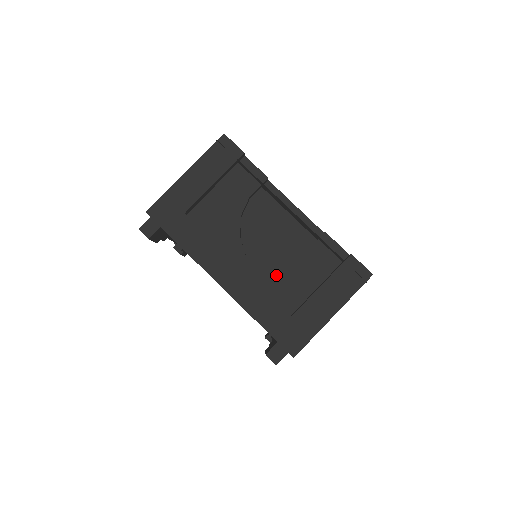
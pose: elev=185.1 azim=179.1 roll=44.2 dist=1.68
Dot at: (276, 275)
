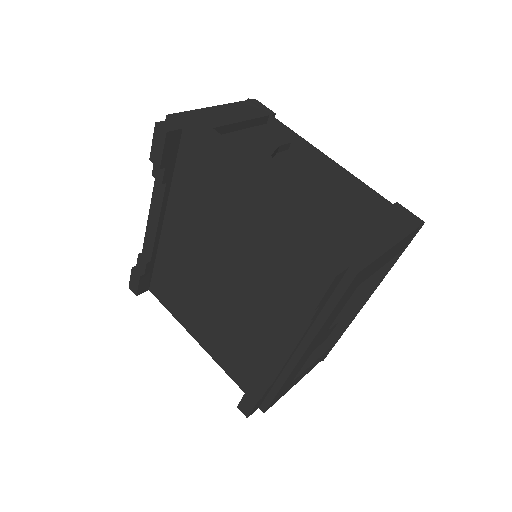
Dot at: (316, 205)
